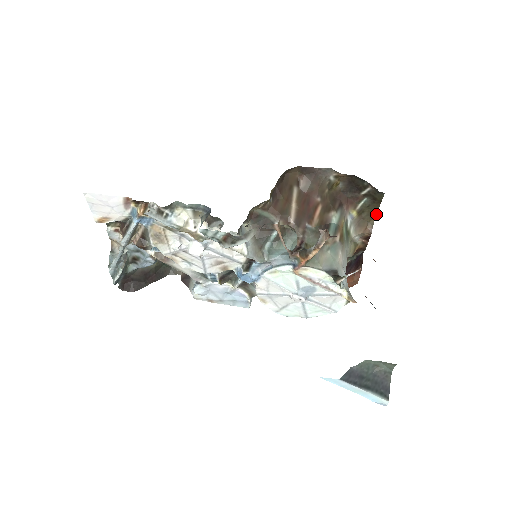
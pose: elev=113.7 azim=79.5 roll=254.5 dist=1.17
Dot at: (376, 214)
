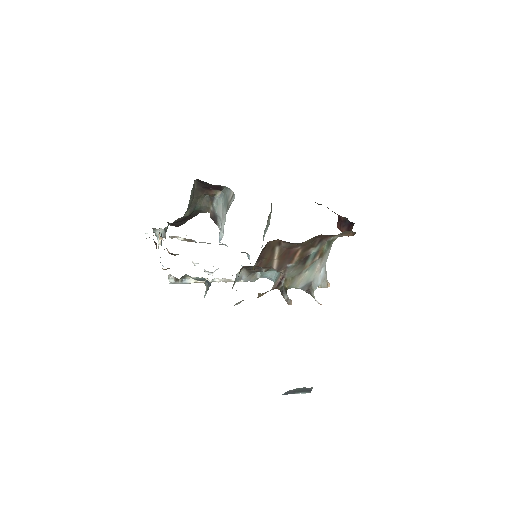
Dot at: occluded
